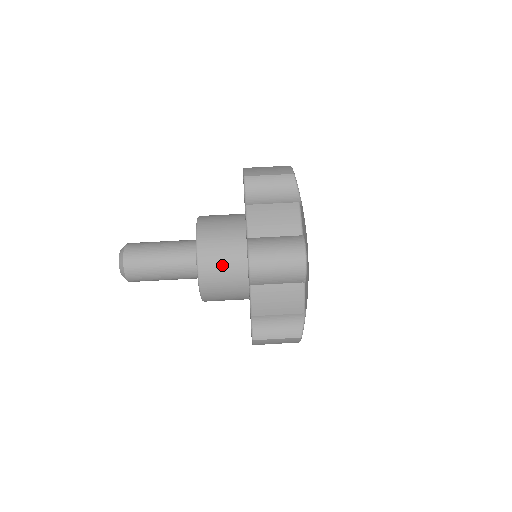
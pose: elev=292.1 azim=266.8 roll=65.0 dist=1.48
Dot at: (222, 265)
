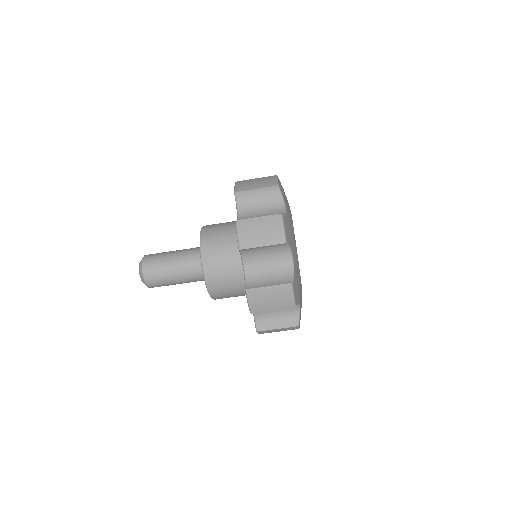
Dot at: (230, 293)
